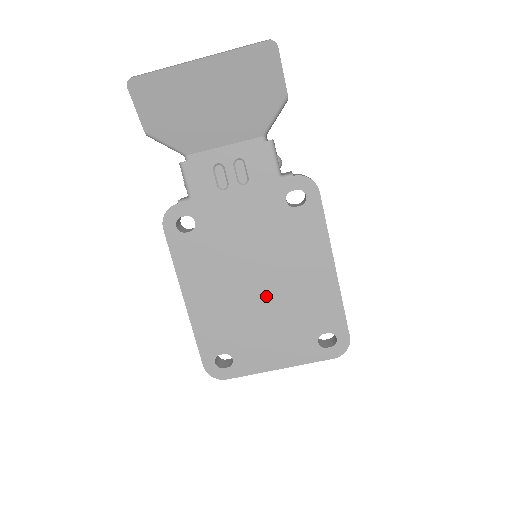
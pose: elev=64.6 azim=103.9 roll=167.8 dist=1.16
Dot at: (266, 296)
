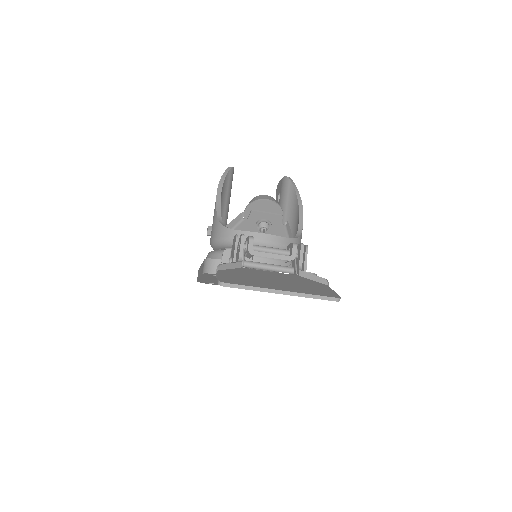
Dot at: occluded
